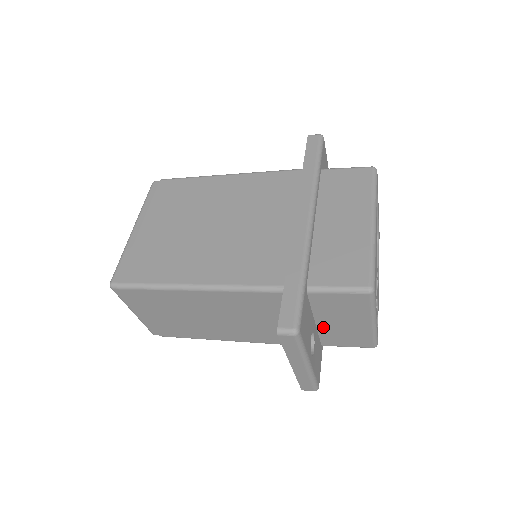
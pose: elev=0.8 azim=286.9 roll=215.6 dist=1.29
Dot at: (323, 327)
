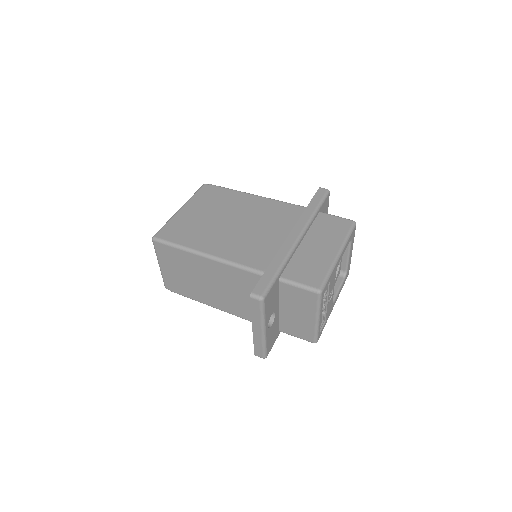
Dot at: (283, 314)
